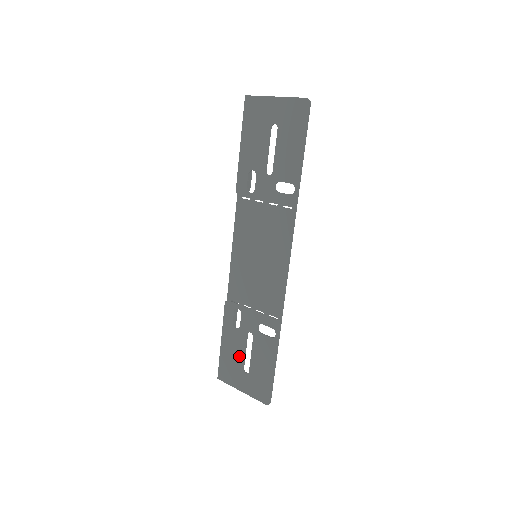
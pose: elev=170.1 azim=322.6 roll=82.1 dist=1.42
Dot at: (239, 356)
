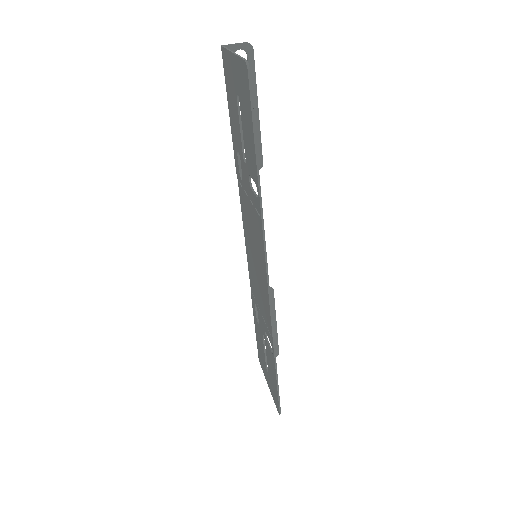
Dot at: (263, 352)
